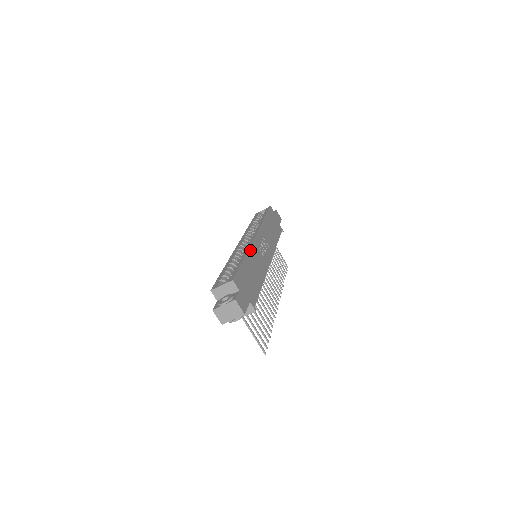
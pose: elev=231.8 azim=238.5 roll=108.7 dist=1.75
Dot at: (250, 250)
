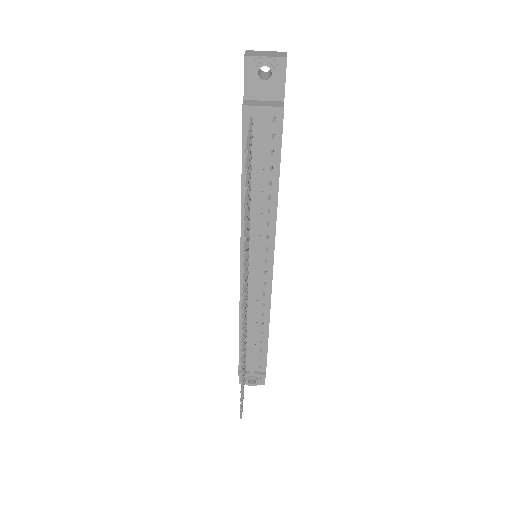
Dot at: occluded
